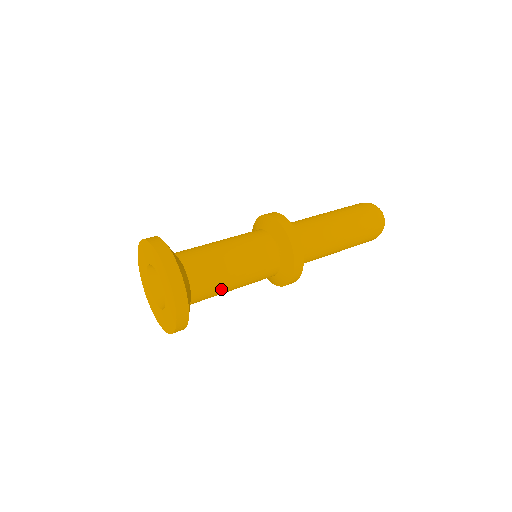
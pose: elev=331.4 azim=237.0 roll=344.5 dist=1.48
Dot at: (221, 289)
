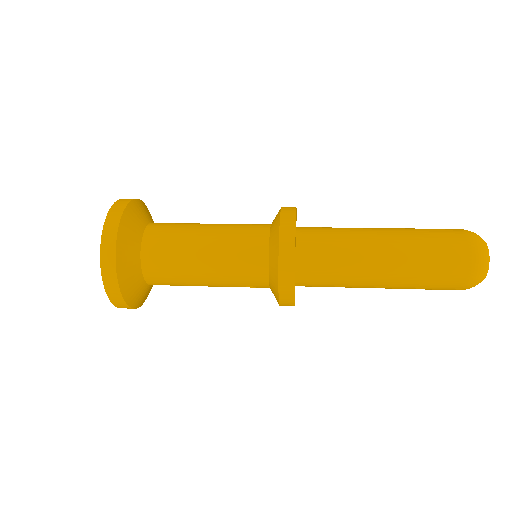
Dot at: (181, 252)
